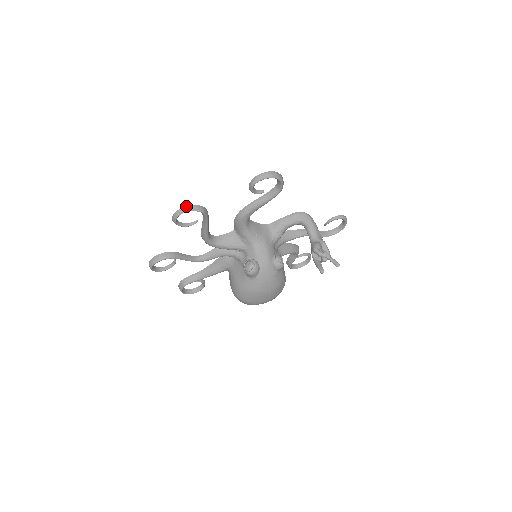
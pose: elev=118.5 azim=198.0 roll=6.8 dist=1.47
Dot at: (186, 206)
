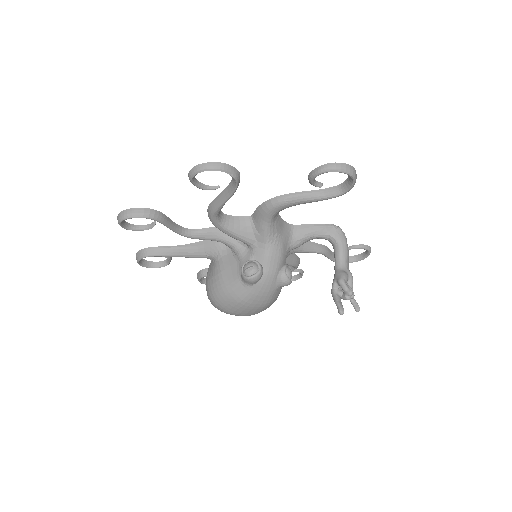
Dot at: (219, 162)
